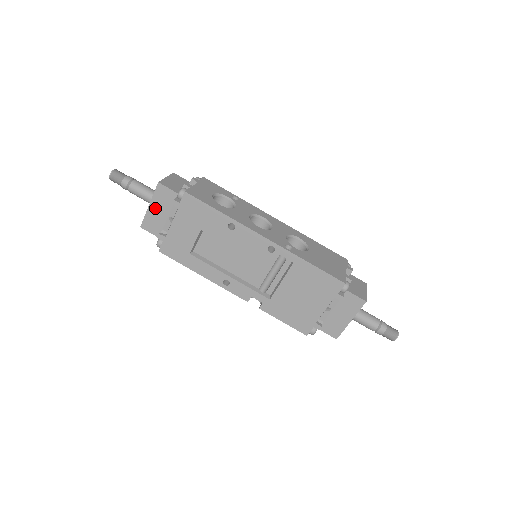
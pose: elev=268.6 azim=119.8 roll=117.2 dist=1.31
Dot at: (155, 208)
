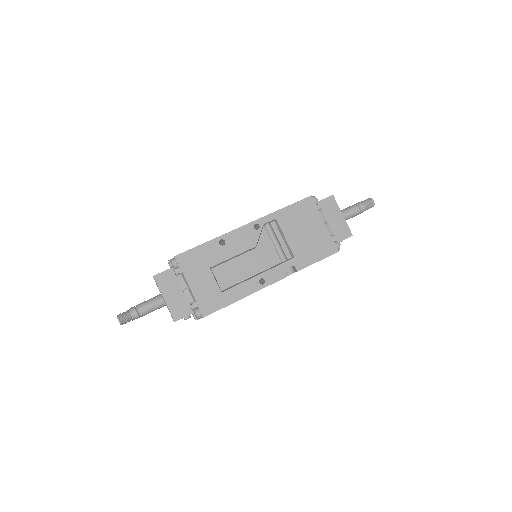
Dot at: (169, 296)
